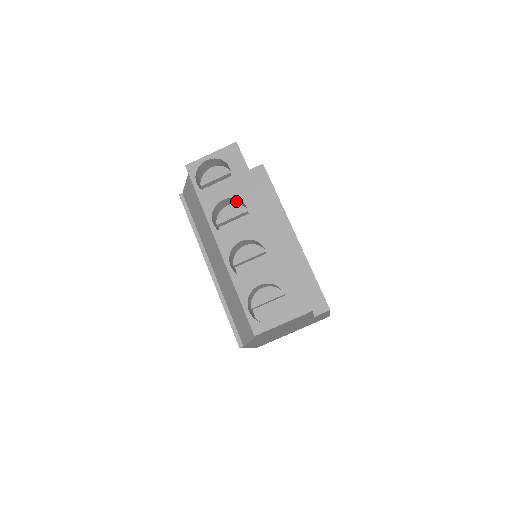
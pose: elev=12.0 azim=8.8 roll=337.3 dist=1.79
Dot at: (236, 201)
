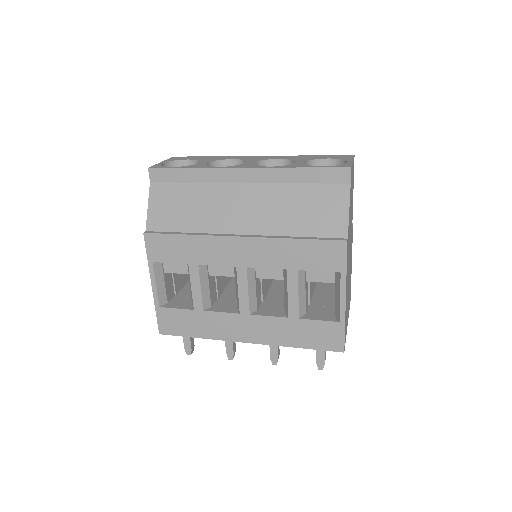
Dot at: occluded
